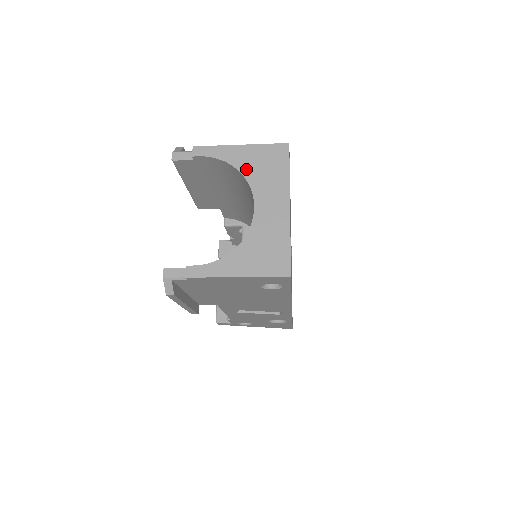
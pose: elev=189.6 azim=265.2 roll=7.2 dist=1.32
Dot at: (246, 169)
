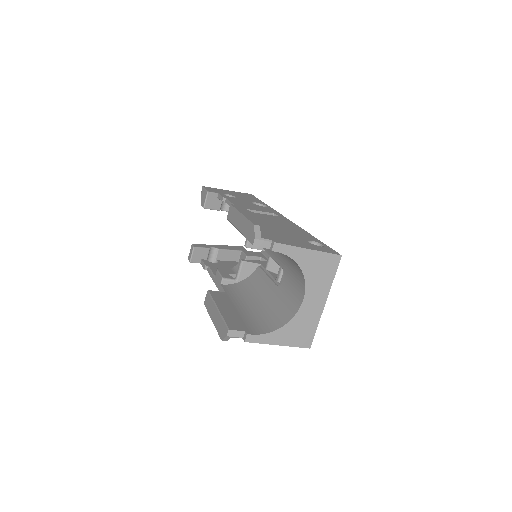
Dot at: (307, 270)
